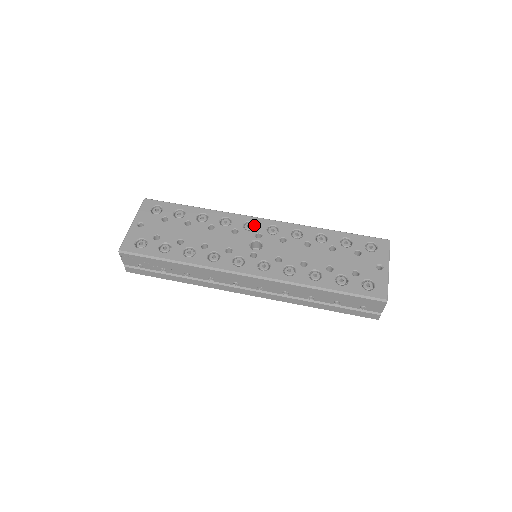
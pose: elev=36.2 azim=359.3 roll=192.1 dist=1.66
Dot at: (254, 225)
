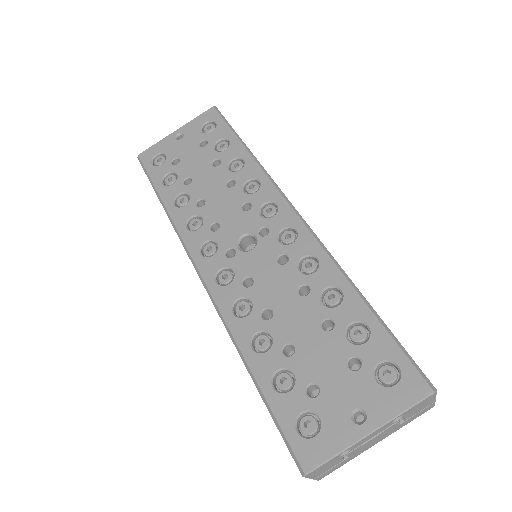
Dot at: (276, 213)
